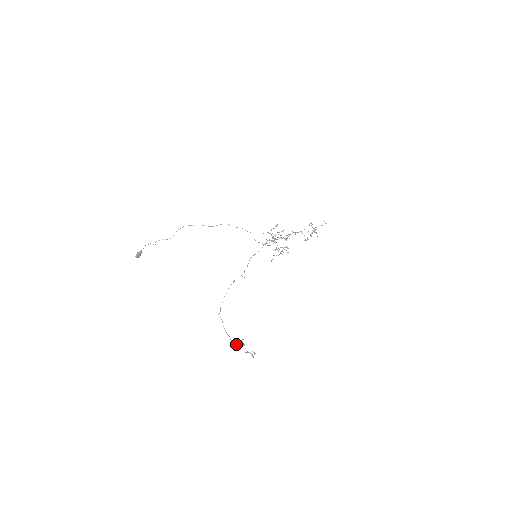
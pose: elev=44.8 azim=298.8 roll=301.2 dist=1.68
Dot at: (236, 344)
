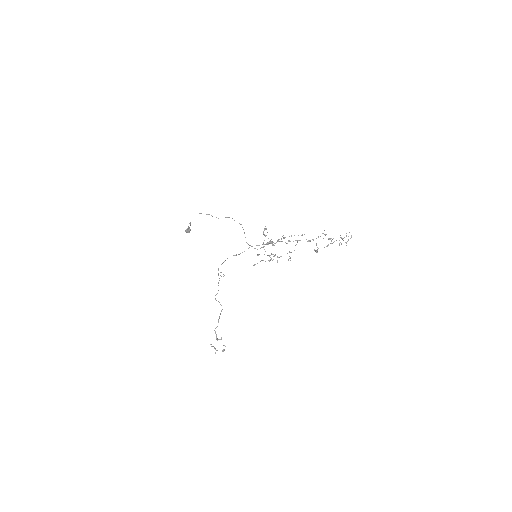
Dot at: occluded
